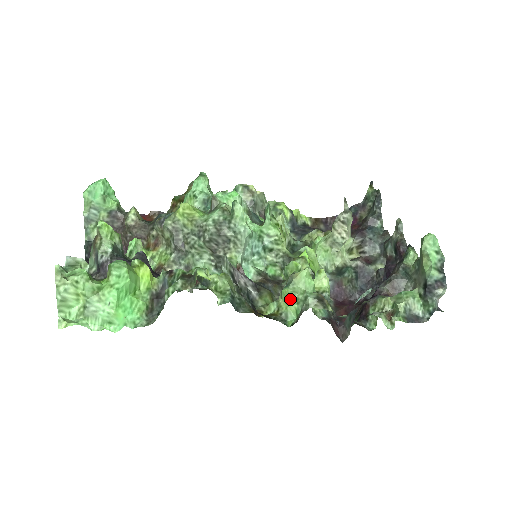
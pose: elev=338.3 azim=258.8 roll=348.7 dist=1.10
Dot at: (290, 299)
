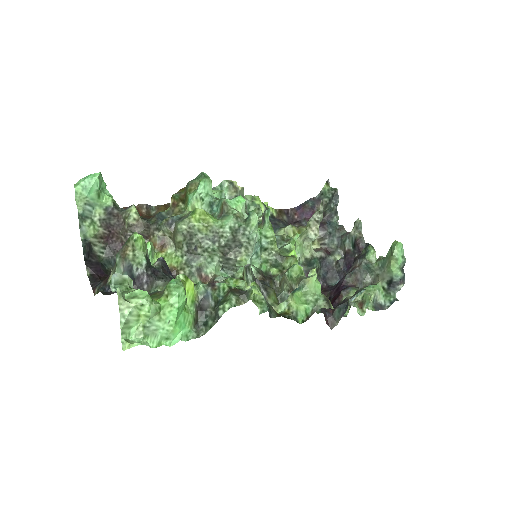
Dot at: (302, 300)
